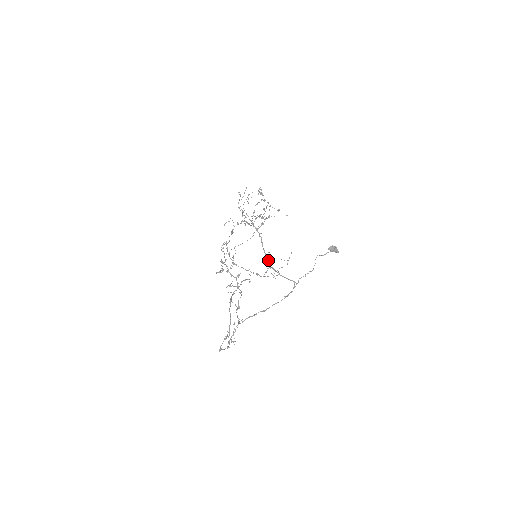
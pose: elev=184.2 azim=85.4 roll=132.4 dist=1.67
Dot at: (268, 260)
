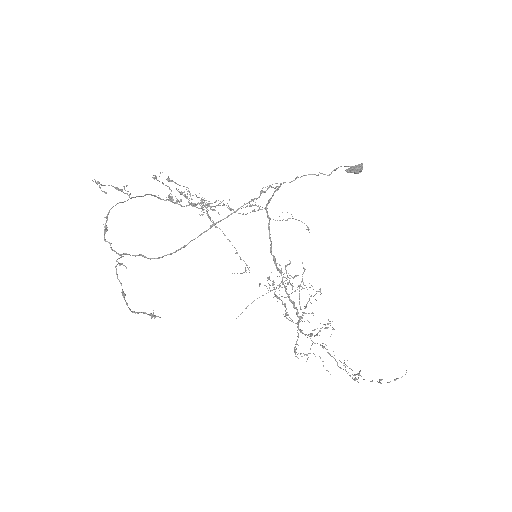
Dot at: (280, 273)
